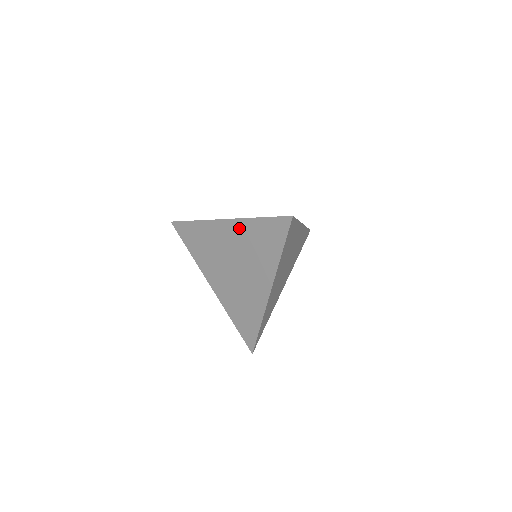
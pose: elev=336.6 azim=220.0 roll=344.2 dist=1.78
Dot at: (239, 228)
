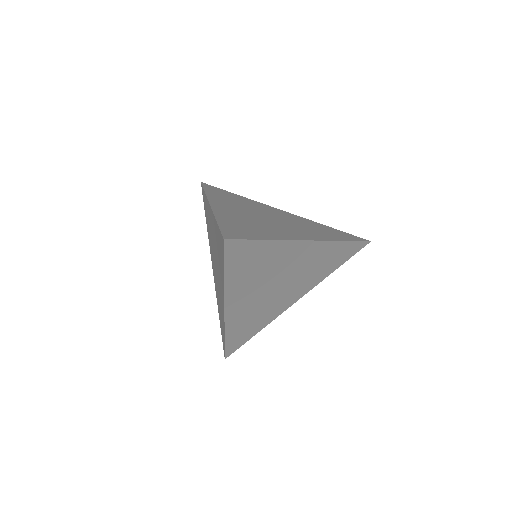
Dot at: (213, 222)
